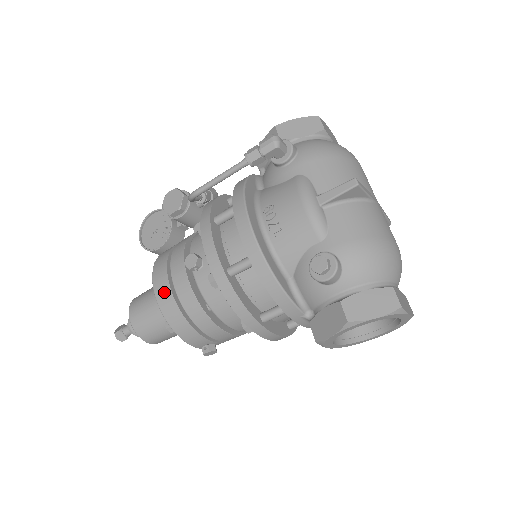
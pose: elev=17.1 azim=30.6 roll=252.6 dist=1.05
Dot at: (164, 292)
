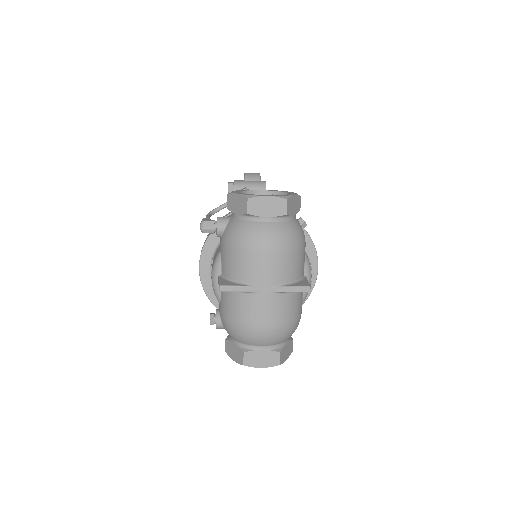
Dot at: occluded
